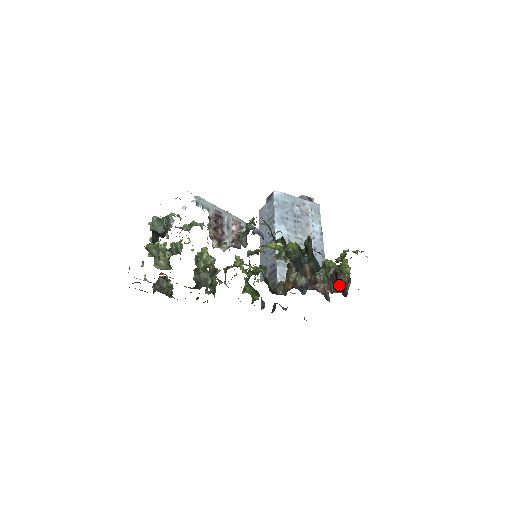
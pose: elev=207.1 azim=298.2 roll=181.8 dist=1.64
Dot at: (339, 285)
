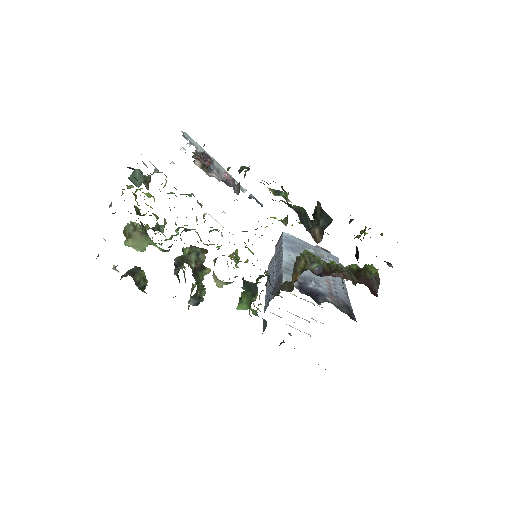
Dot at: (364, 281)
